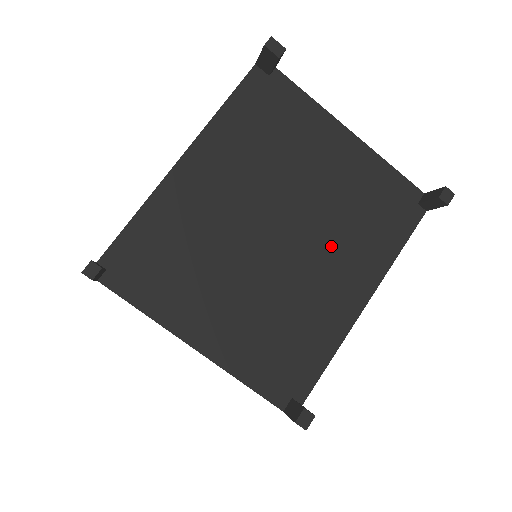
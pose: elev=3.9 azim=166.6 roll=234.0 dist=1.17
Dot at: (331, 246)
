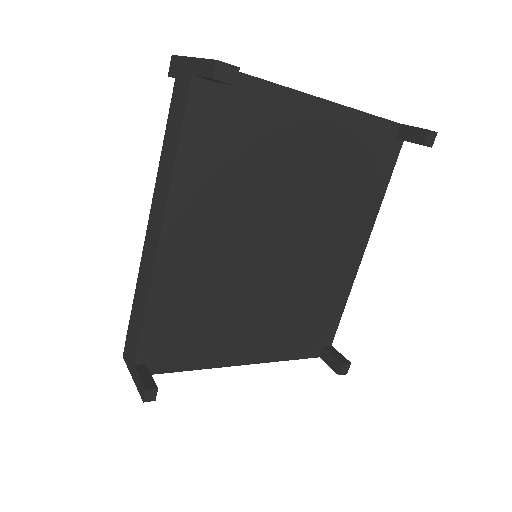
Dot at: (327, 225)
